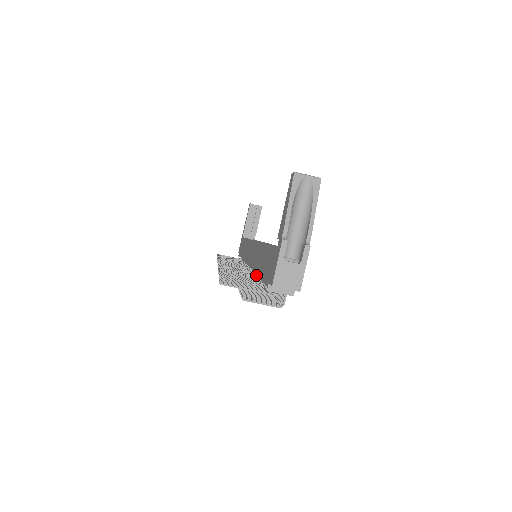
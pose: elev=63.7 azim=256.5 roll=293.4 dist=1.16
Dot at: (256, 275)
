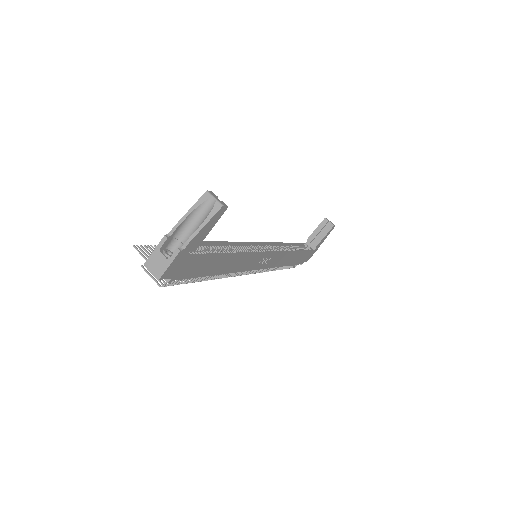
Dot at: occluded
